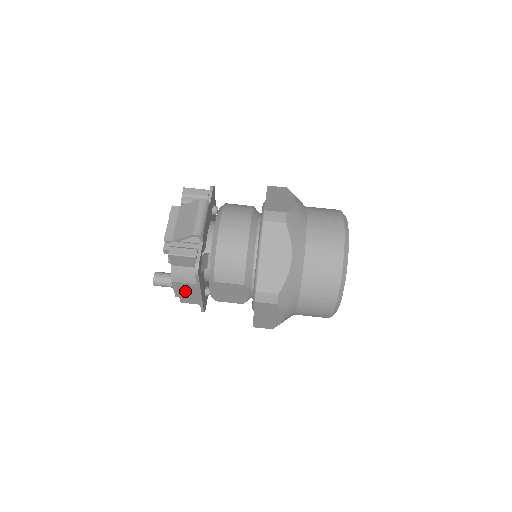
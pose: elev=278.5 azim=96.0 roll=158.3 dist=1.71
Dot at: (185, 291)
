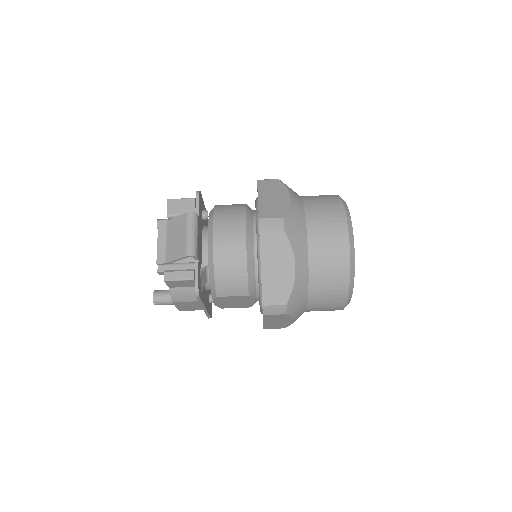
Dot at: (188, 306)
